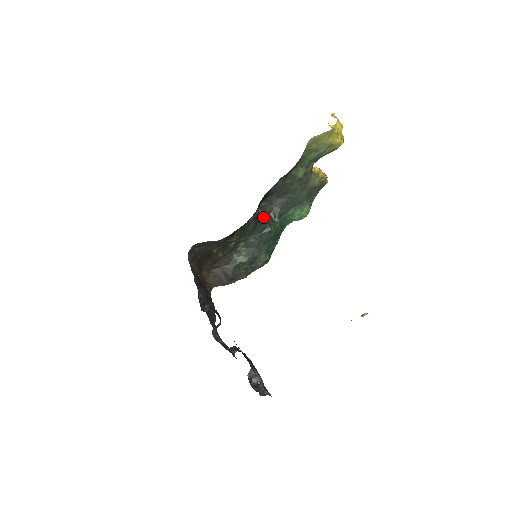
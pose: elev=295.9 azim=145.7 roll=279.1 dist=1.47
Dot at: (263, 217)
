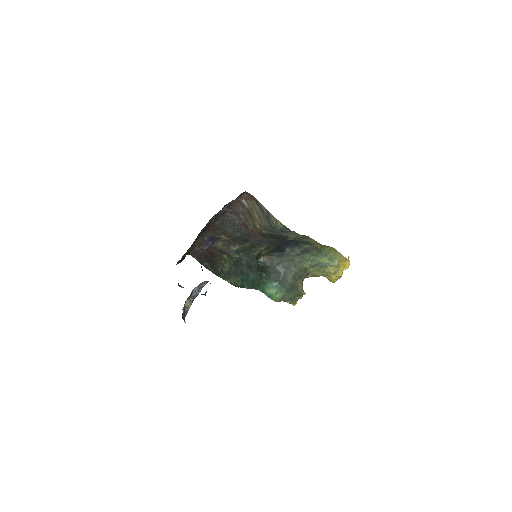
Dot at: (259, 264)
